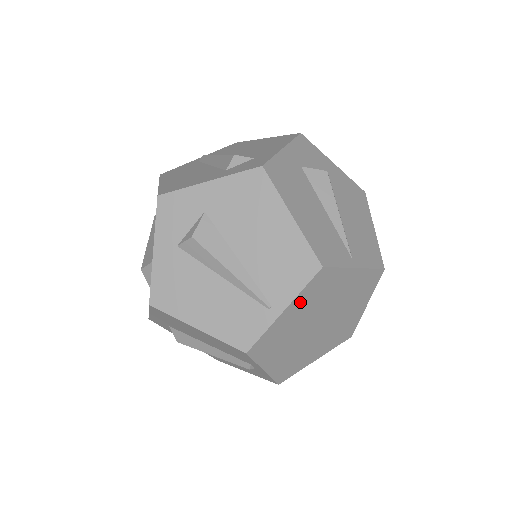
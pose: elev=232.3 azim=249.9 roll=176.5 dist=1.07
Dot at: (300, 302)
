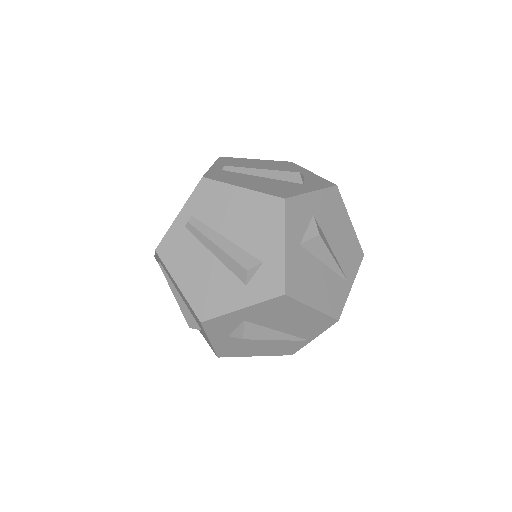
Dot at: occluded
